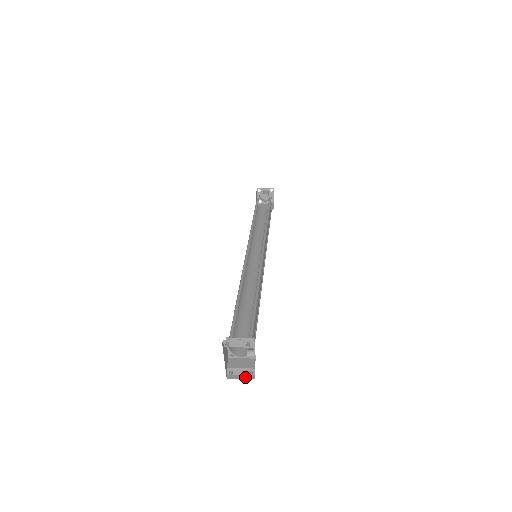
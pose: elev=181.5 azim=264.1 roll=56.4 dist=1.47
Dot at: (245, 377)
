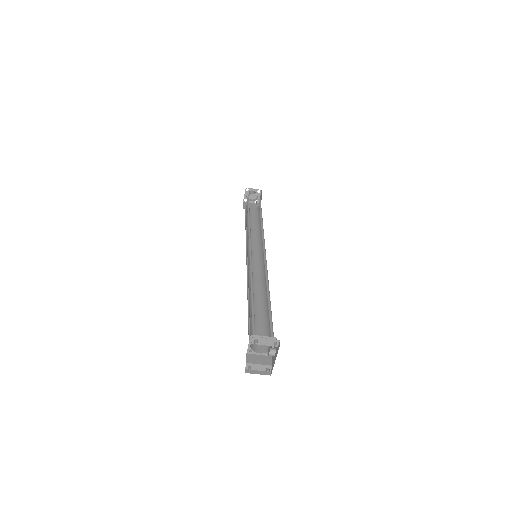
Dot at: (262, 373)
